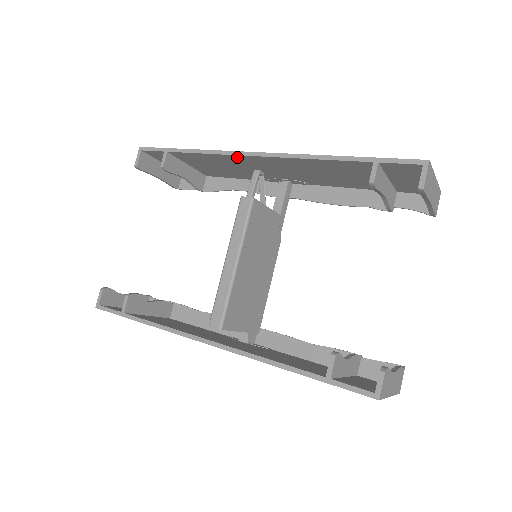
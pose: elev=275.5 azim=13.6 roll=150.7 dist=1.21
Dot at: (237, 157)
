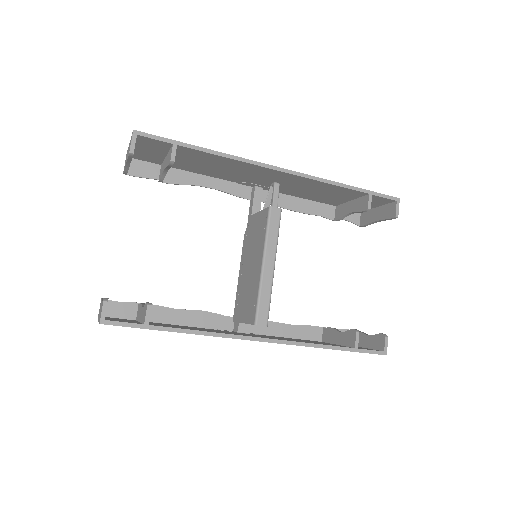
Dot at: (257, 167)
